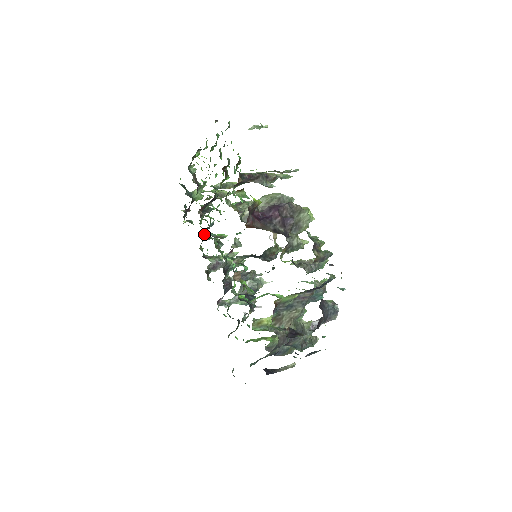
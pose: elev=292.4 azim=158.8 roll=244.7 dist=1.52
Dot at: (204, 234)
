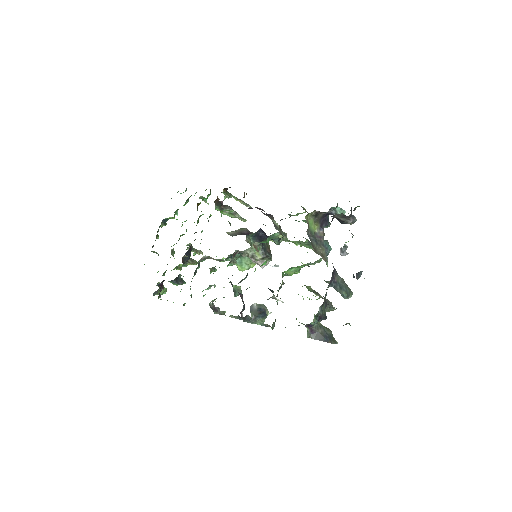
Dot at: occluded
